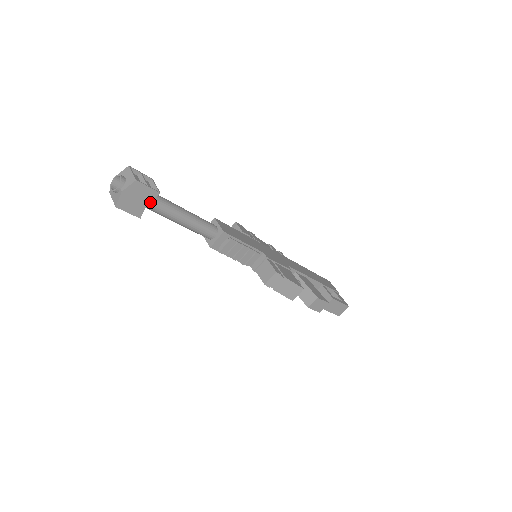
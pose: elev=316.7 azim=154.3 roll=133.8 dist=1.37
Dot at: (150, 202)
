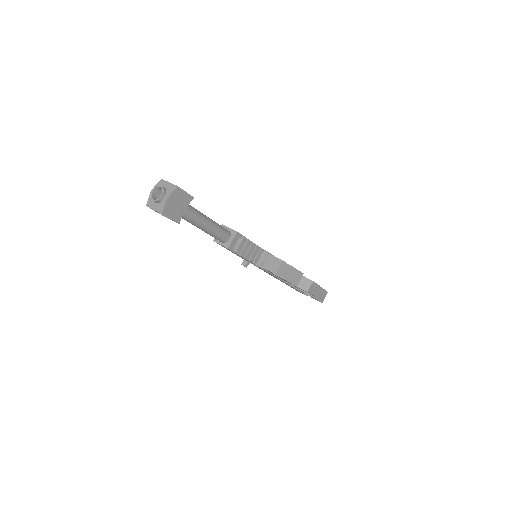
Dot at: (184, 208)
